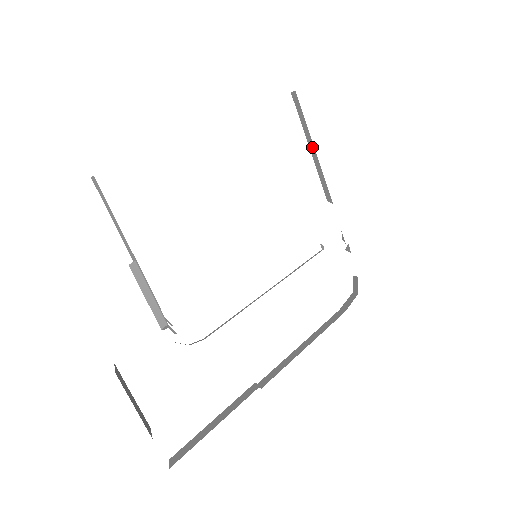
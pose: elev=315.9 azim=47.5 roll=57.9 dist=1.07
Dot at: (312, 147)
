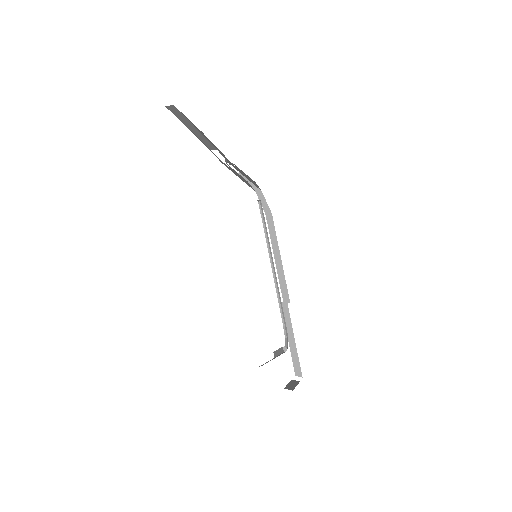
Dot at: (194, 130)
